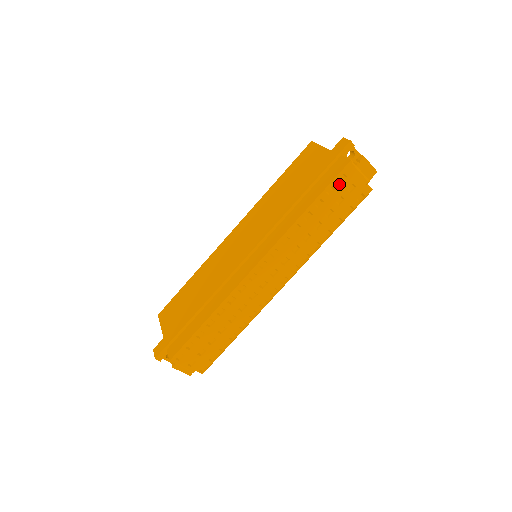
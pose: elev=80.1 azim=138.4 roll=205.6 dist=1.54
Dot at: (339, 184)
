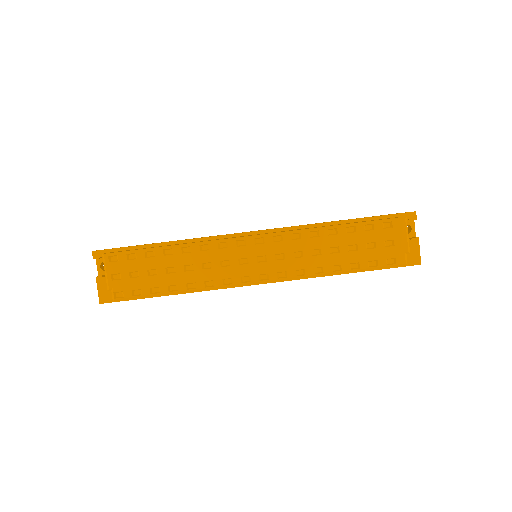
Dot at: (381, 228)
